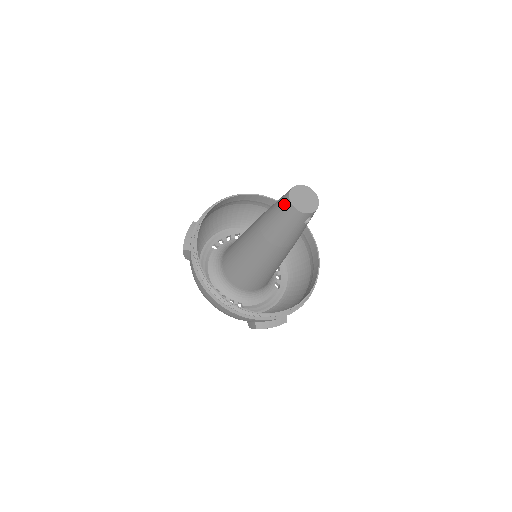
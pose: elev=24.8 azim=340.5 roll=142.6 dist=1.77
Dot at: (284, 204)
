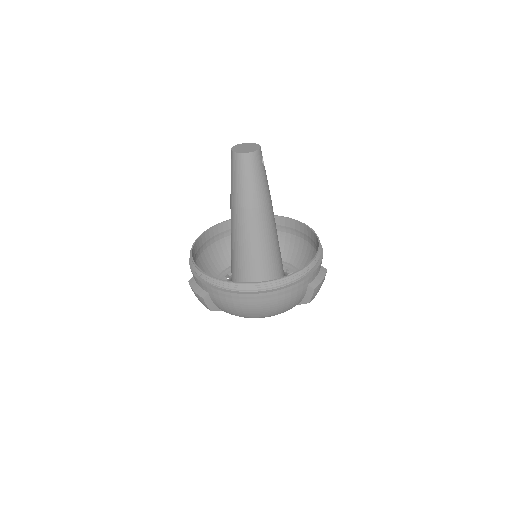
Dot at: (238, 162)
